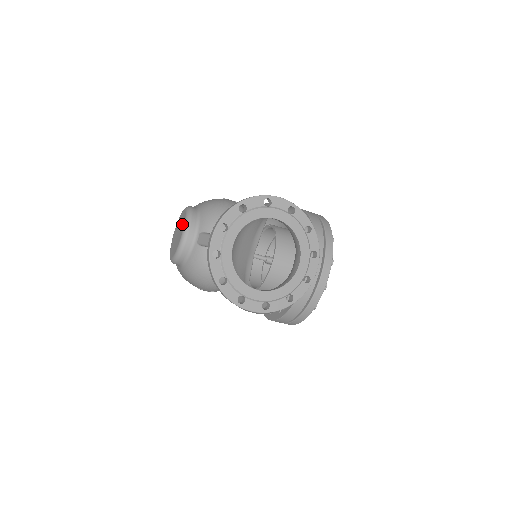
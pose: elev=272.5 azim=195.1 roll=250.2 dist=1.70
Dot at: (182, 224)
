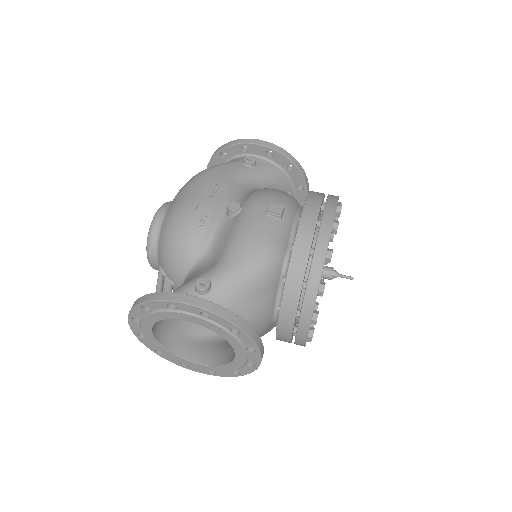
Dot at: occluded
